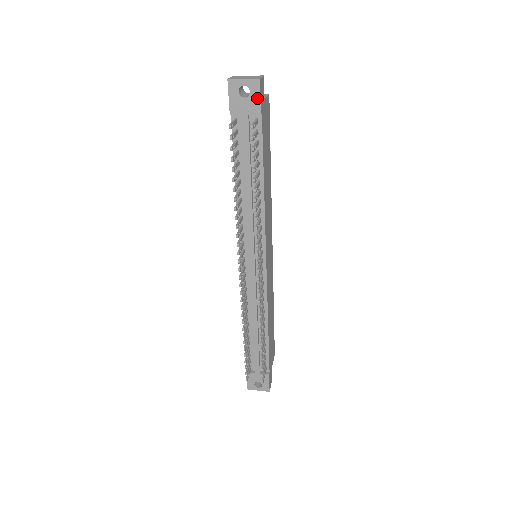
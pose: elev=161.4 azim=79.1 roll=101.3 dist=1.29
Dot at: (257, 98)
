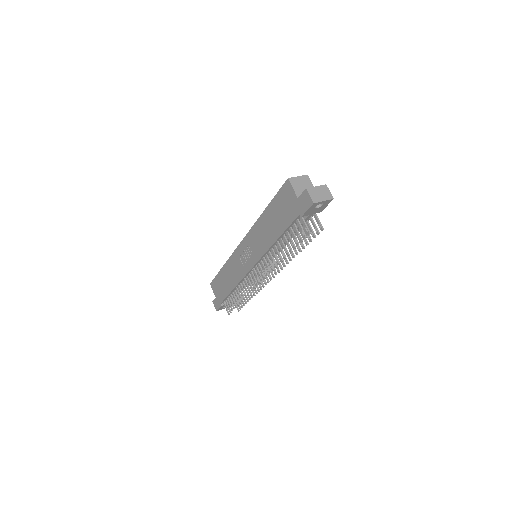
Dot at: (325, 206)
